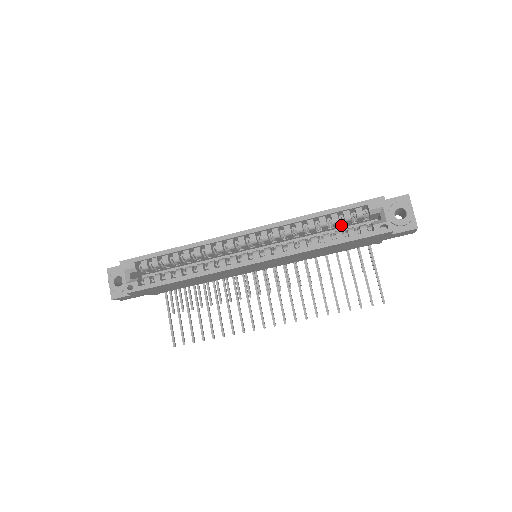
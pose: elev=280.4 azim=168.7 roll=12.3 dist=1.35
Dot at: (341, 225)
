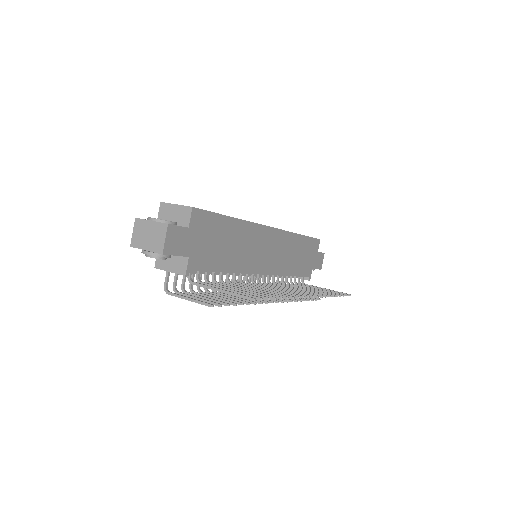
Dot at: occluded
